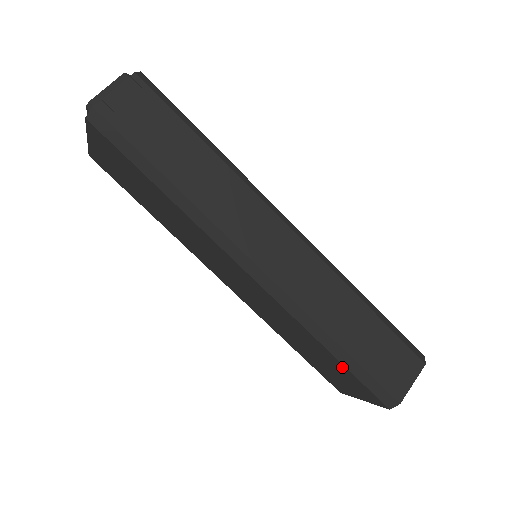
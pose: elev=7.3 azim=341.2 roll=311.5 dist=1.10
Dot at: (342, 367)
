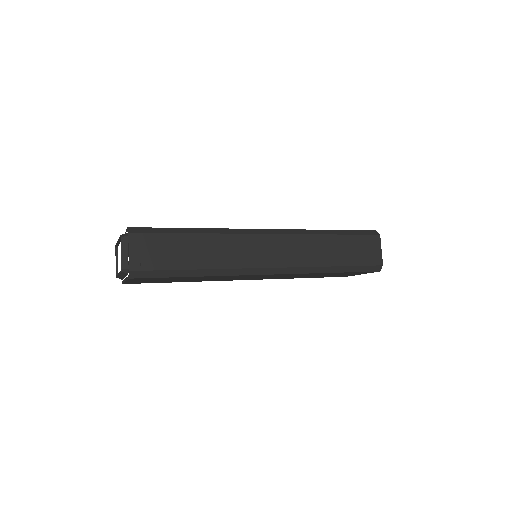
Dot at: occluded
